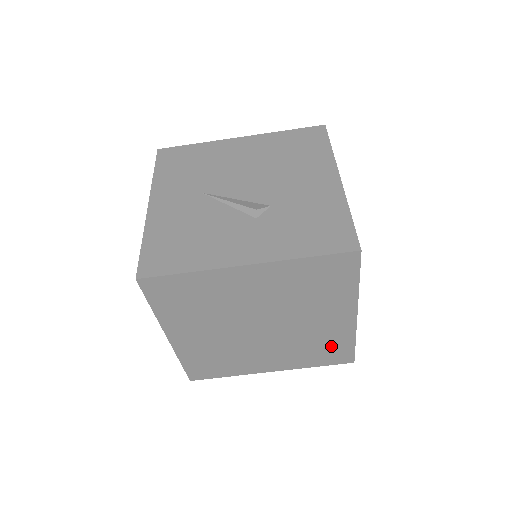
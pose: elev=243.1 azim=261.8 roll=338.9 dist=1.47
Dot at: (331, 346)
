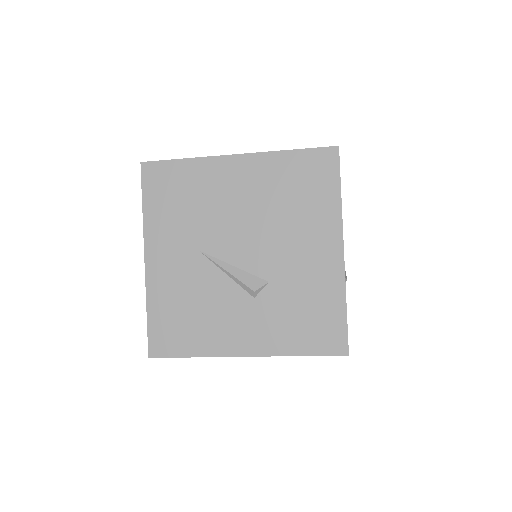
Dot at: occluded
